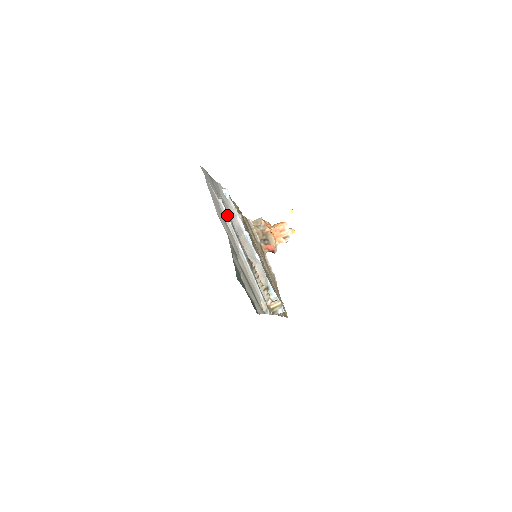
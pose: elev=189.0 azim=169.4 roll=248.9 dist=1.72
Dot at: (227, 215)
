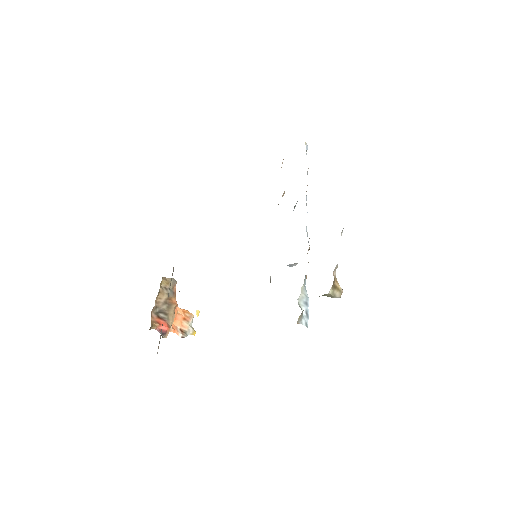
Dot at: occluded
